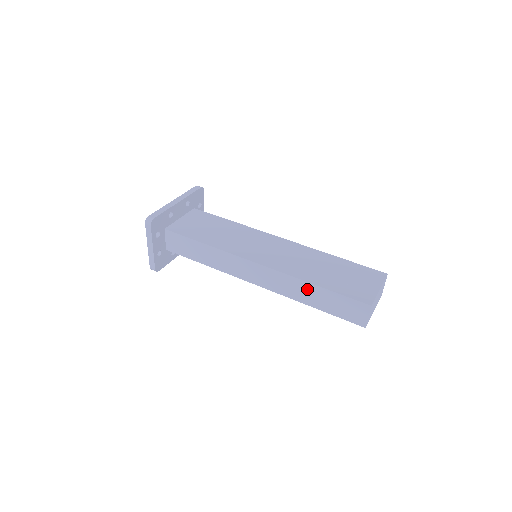
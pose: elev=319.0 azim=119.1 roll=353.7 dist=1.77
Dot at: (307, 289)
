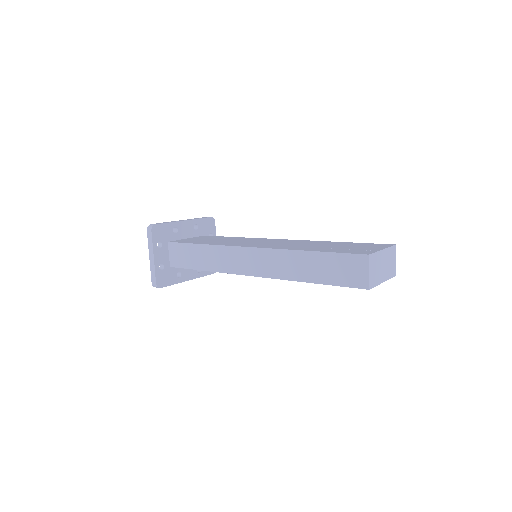
Dot at: (301, 260)
